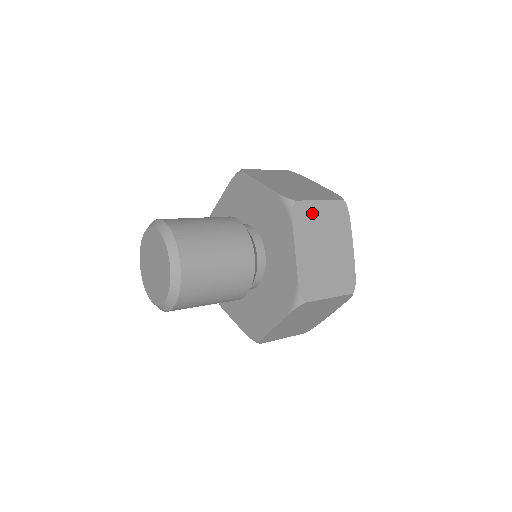
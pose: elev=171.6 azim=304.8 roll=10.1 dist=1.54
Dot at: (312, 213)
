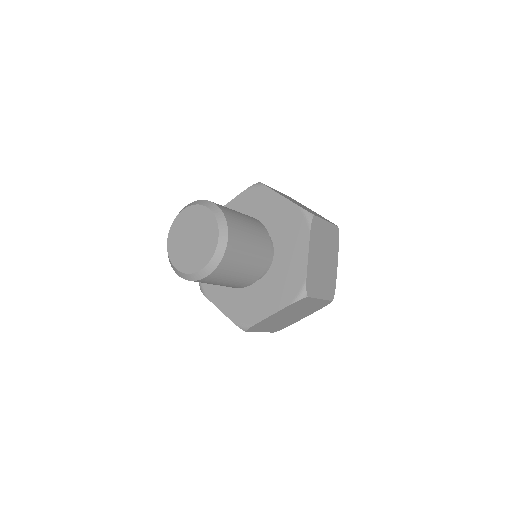
Dot at: occluded
